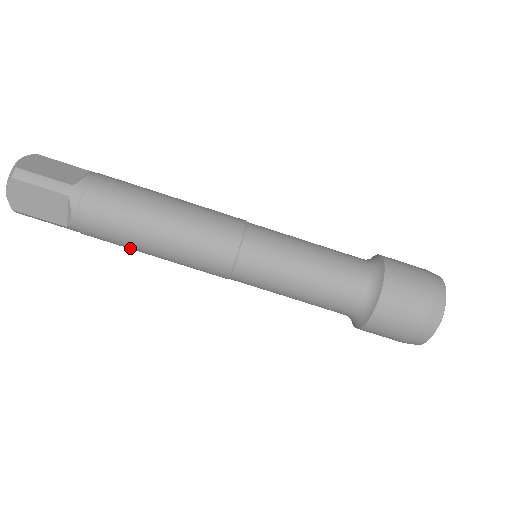
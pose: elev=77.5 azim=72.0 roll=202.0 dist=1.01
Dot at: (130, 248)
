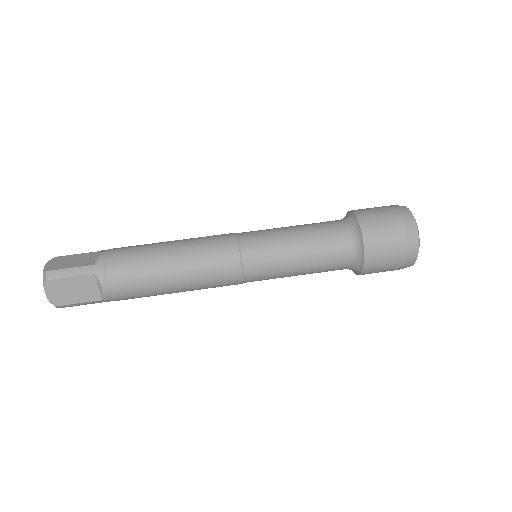
Dot at: (157, 294)
